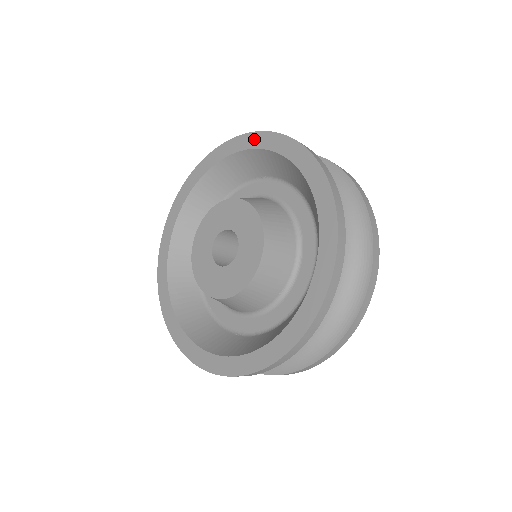
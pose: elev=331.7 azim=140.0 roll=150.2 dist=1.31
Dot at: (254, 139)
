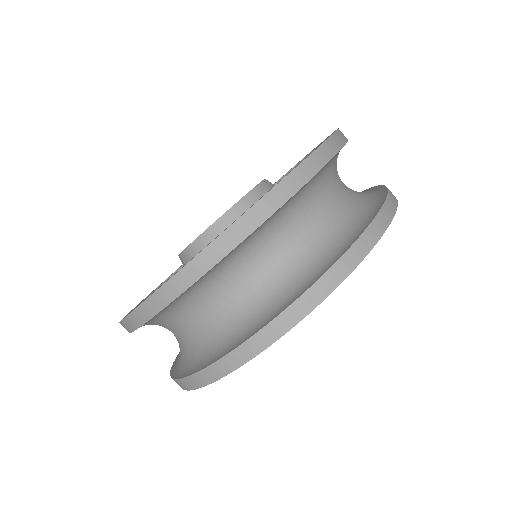
Dot at: occluded
